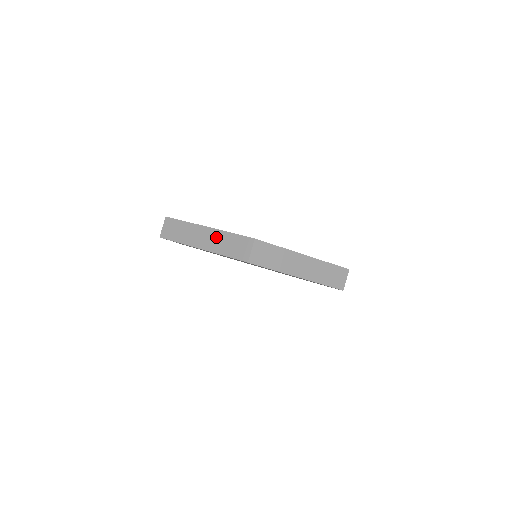
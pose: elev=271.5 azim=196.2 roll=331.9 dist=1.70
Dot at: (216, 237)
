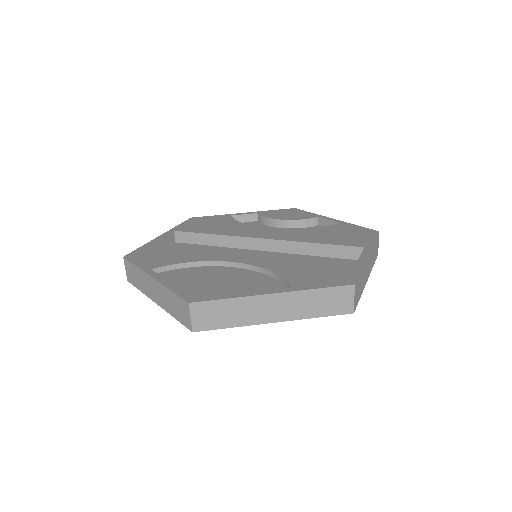
Dot at: (294, 301)
